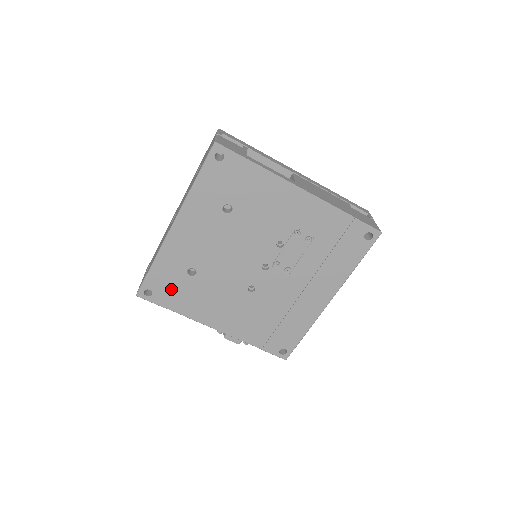
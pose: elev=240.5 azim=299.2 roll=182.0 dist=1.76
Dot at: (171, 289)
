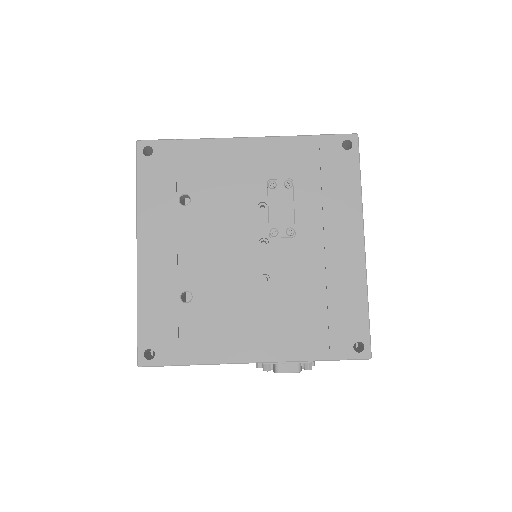
Dot at: (174, 333)
